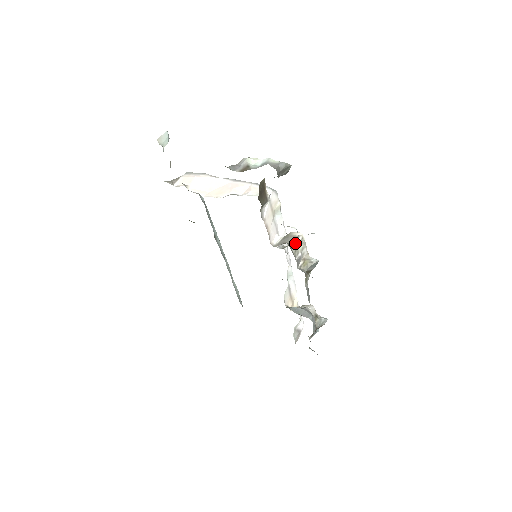
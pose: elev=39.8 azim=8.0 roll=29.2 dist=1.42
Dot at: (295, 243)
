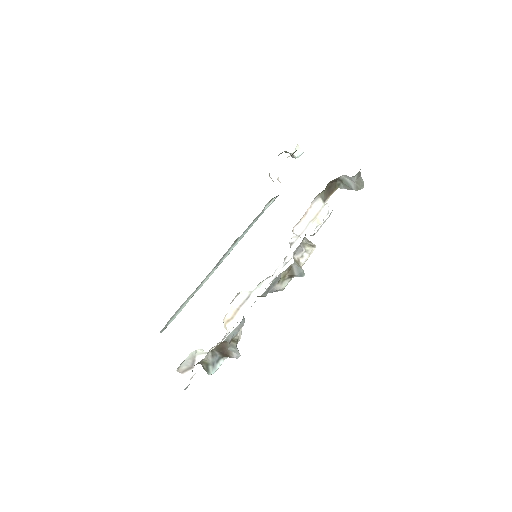
Dot at: (308, 242)
